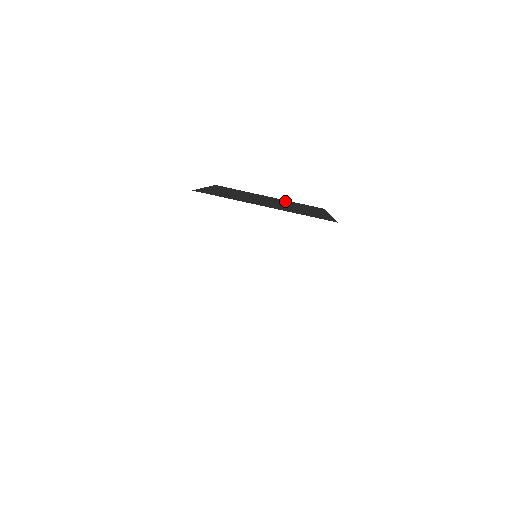
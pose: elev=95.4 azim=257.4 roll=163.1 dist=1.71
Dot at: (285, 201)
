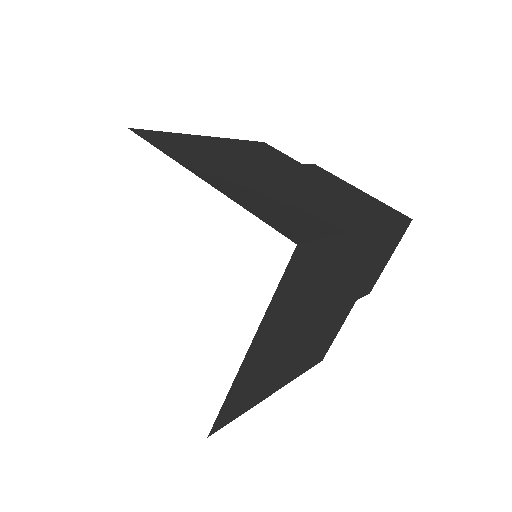
Dot at: (334, 189)
